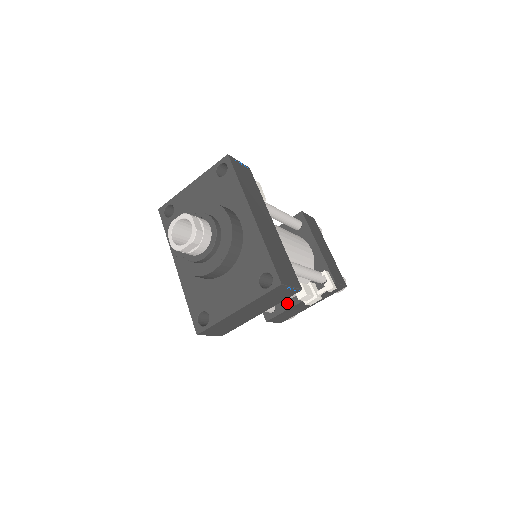
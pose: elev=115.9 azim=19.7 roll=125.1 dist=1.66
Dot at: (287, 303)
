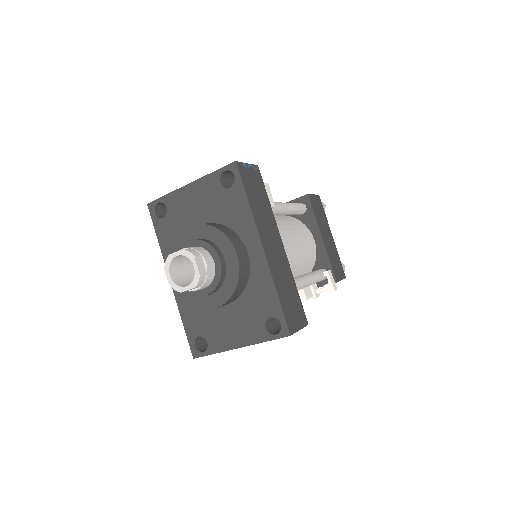
Dot at: occluded
